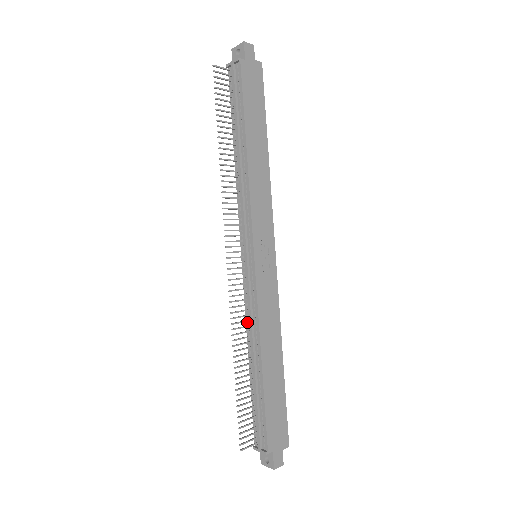
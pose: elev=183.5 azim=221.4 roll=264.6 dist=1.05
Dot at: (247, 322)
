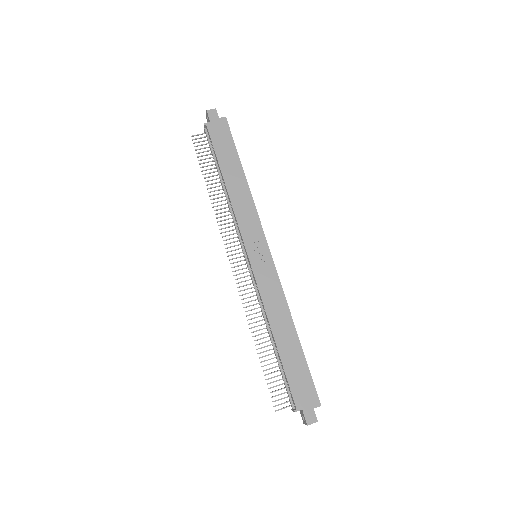
Dot at: occluded
